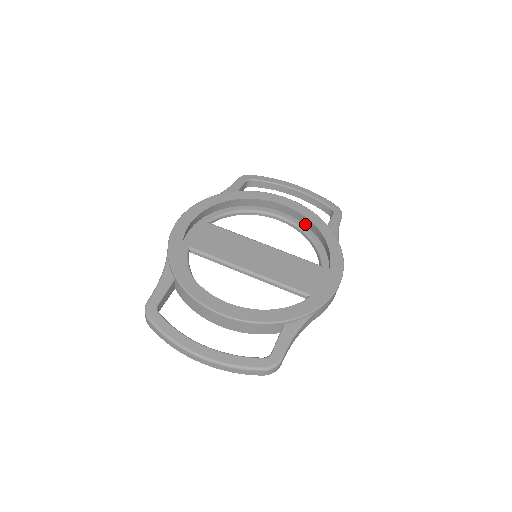
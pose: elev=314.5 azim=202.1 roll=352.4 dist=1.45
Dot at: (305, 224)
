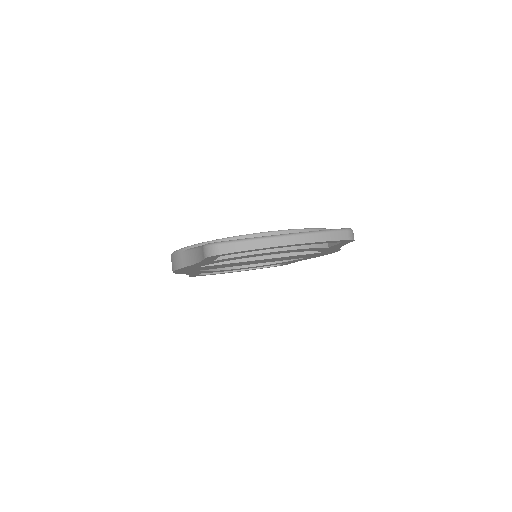
Dot at: occluded
